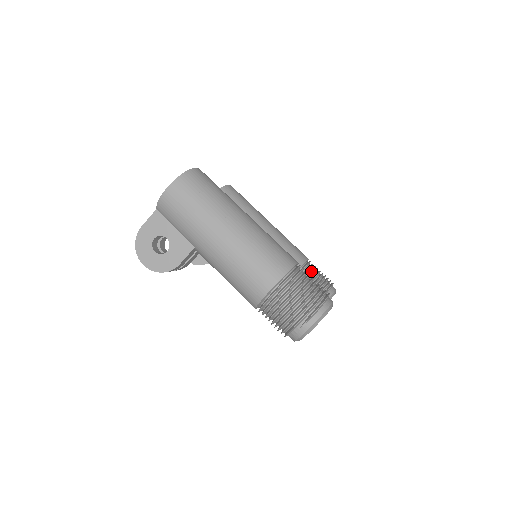
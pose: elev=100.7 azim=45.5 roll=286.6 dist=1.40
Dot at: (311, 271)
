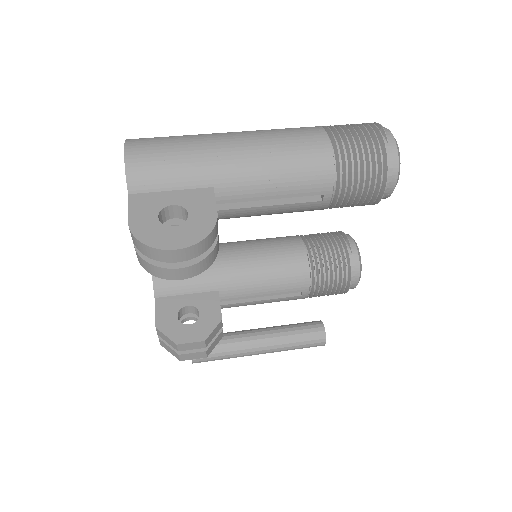
Dot at: (310, 236)
